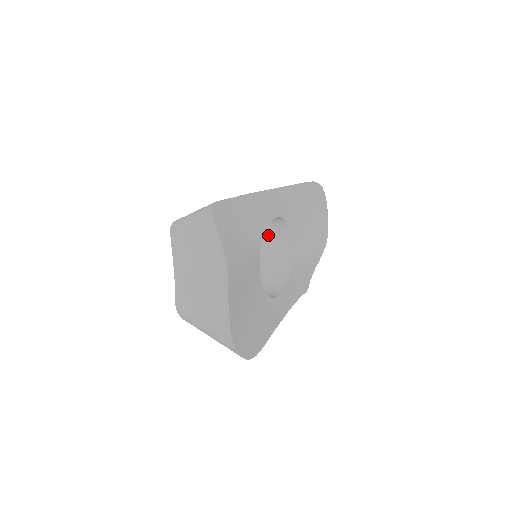
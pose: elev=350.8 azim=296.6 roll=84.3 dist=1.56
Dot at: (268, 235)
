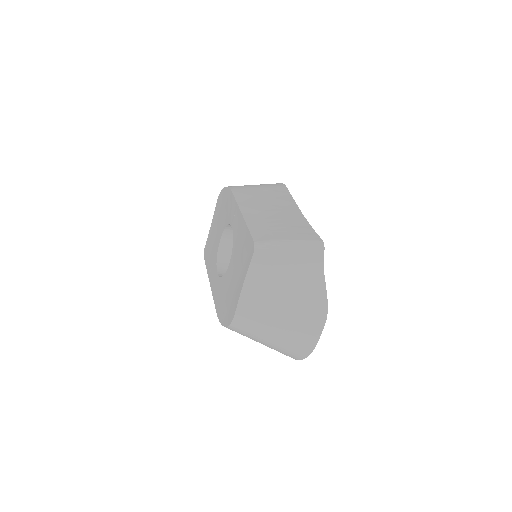
Dot at: occluded
